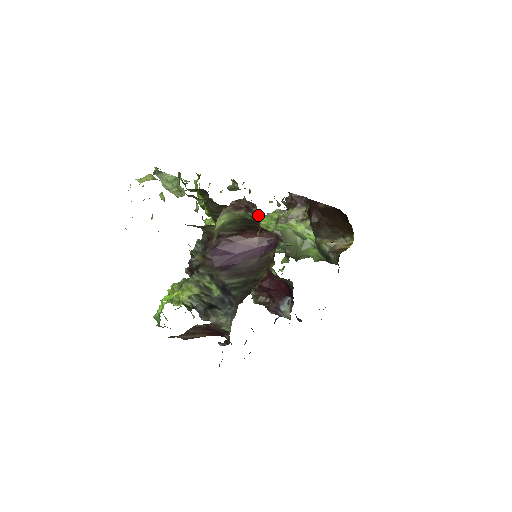
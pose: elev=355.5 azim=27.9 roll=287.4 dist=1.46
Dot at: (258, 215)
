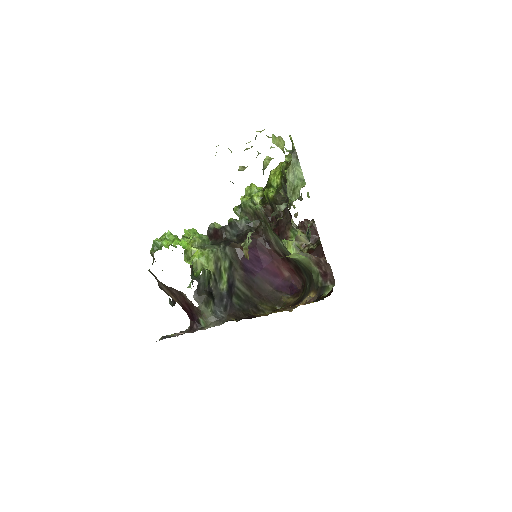
Dot at: (327, 292)
